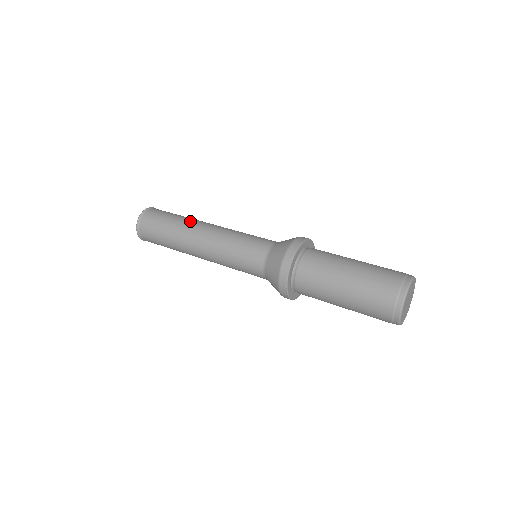
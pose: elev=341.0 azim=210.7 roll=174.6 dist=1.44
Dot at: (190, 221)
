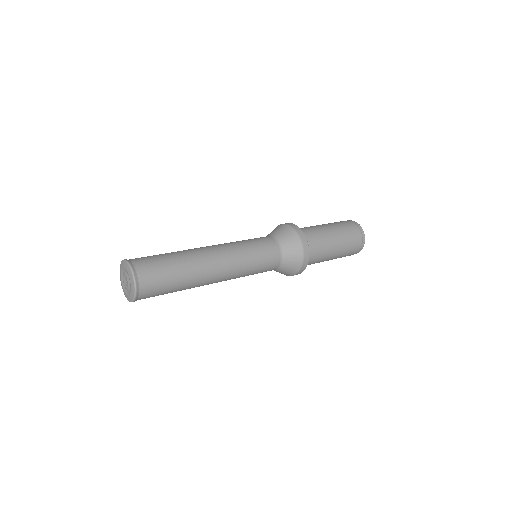
Dot at: occluded
